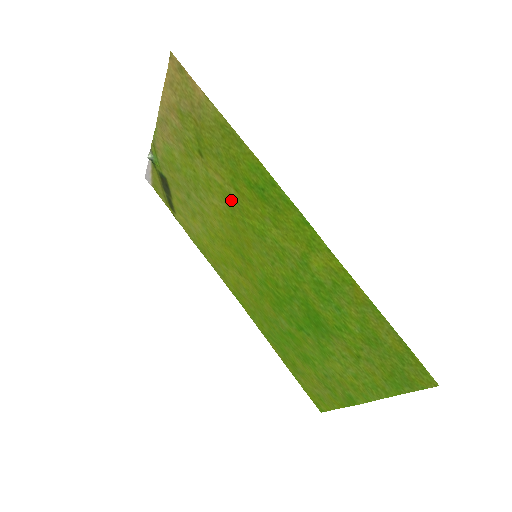
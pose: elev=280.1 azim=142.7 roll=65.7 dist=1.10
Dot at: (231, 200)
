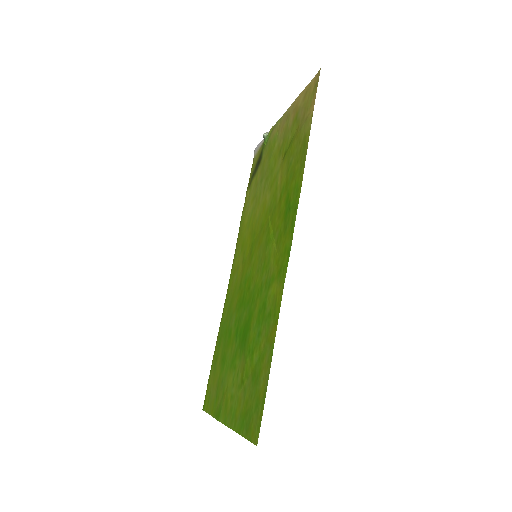
Dot at: (274, 203)
